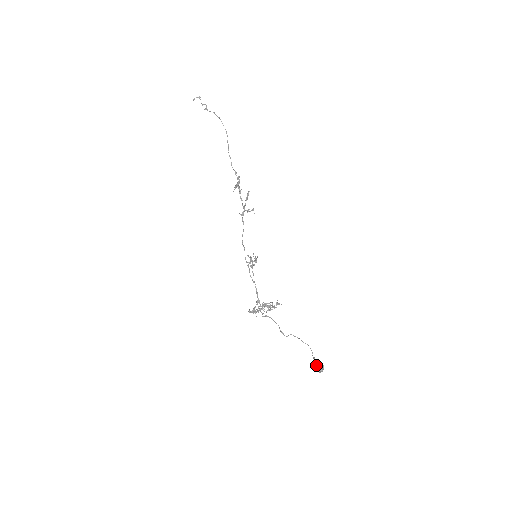
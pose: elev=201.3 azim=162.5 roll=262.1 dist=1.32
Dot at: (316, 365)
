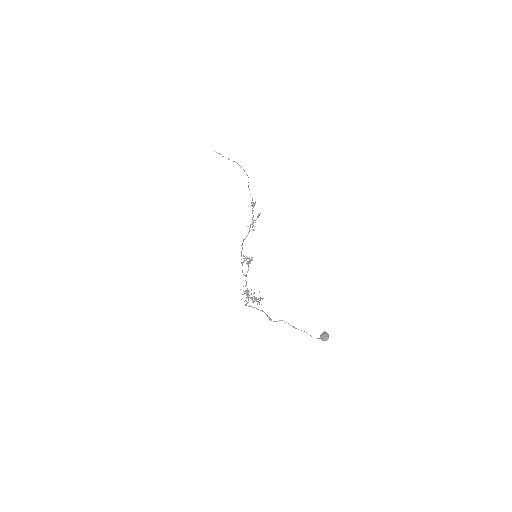
Dot at: (324, 333)
